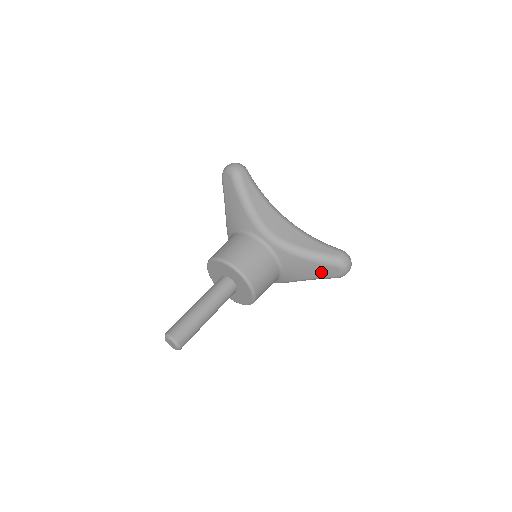
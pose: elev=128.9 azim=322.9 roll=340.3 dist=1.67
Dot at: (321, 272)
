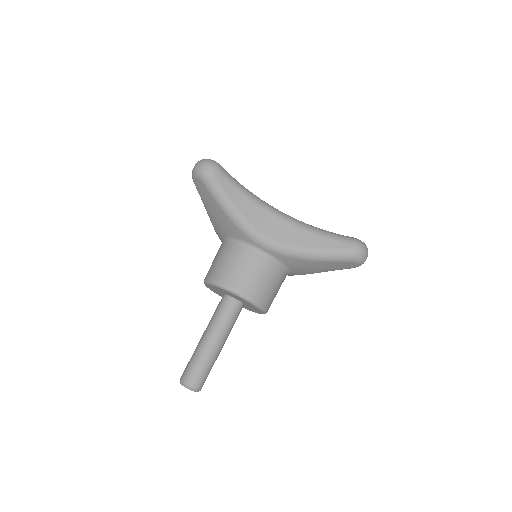
Dot at: (334, 267)
